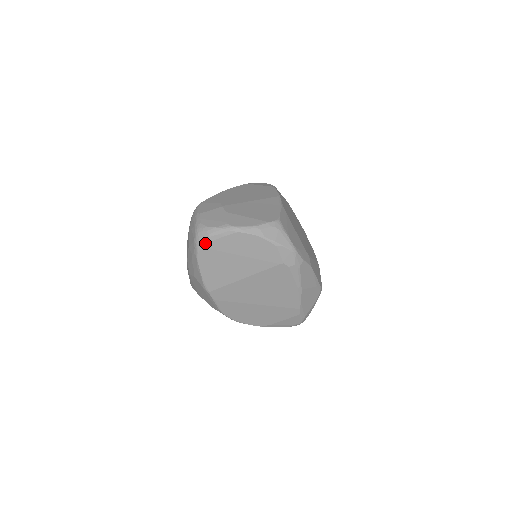
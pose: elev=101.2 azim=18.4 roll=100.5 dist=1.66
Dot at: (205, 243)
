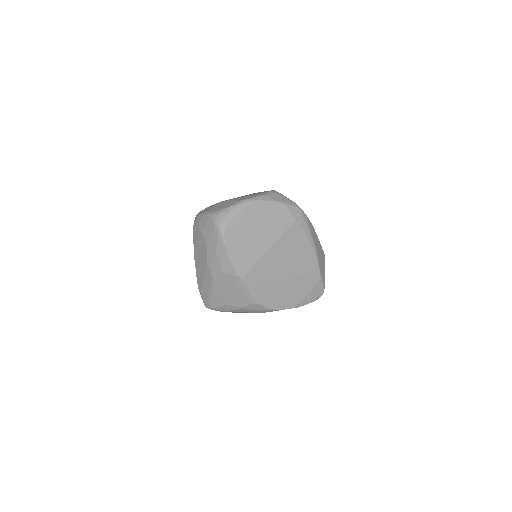
Dot at: (227, 223)
